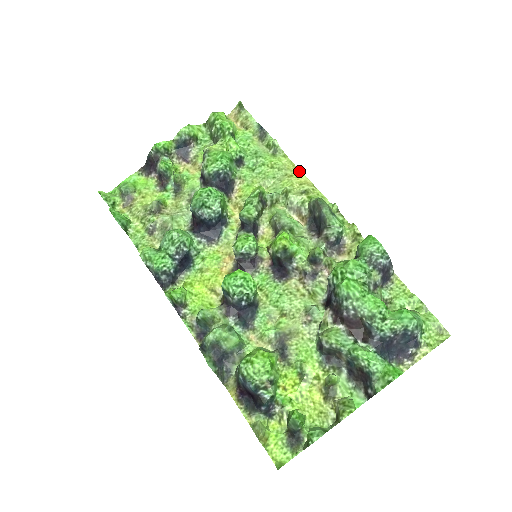
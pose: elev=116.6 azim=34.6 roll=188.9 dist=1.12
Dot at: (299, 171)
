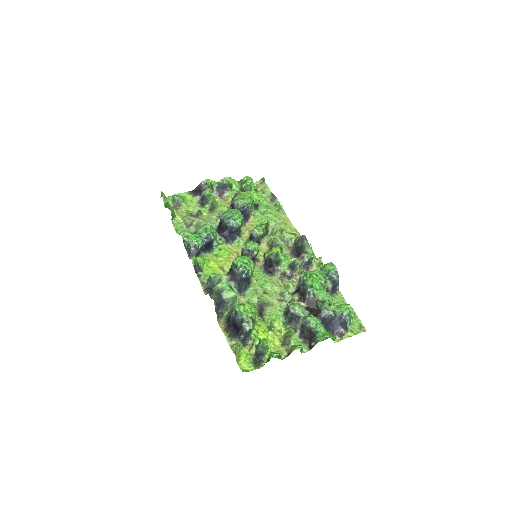
Dot at: (291, 224)
